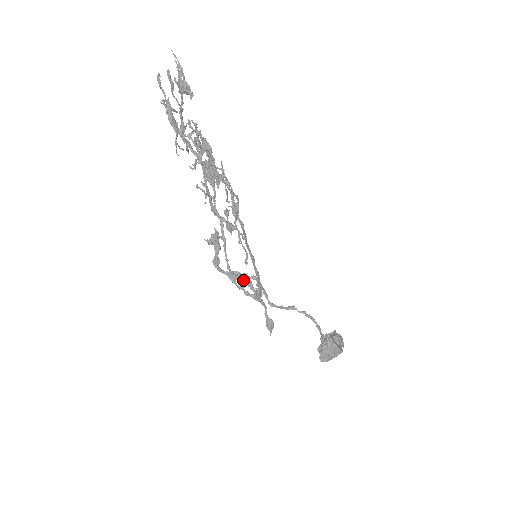
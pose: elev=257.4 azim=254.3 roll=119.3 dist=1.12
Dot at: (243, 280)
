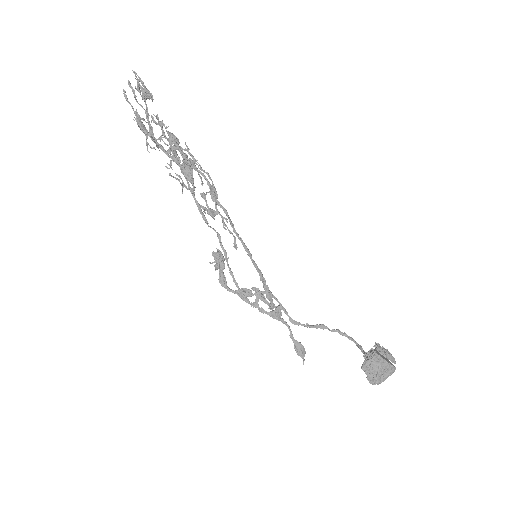
Dot at: occluded
